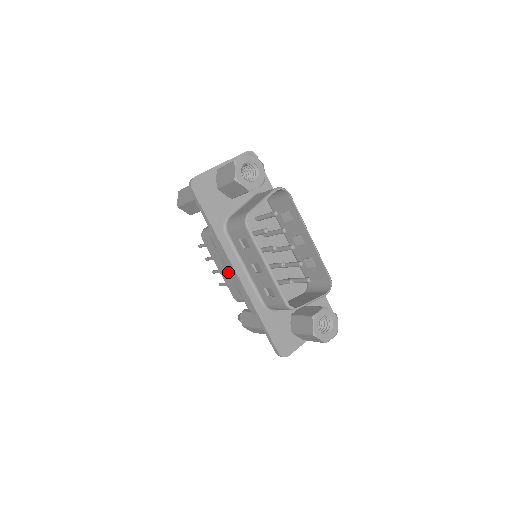
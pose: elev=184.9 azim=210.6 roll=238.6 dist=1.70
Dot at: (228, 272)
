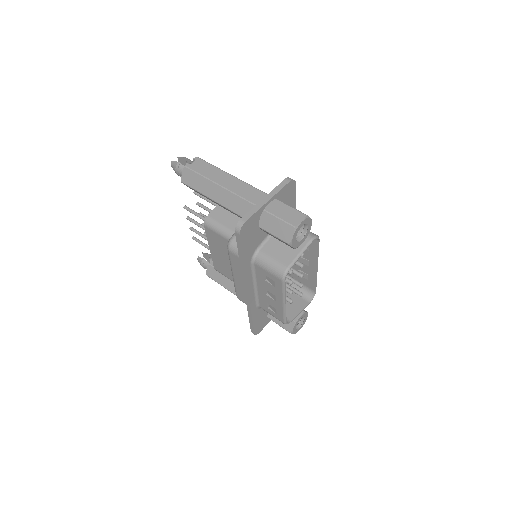
Dot at: (223, 259)
